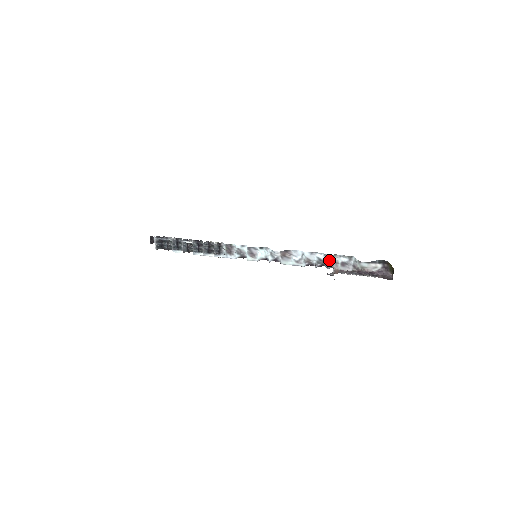
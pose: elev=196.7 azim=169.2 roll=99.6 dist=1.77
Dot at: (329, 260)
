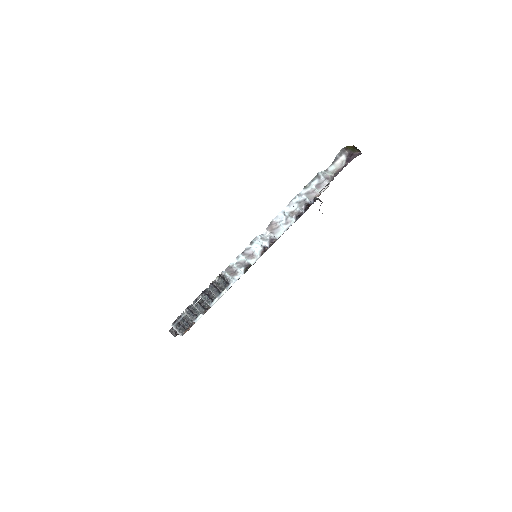
Dot at: (305, 195)
